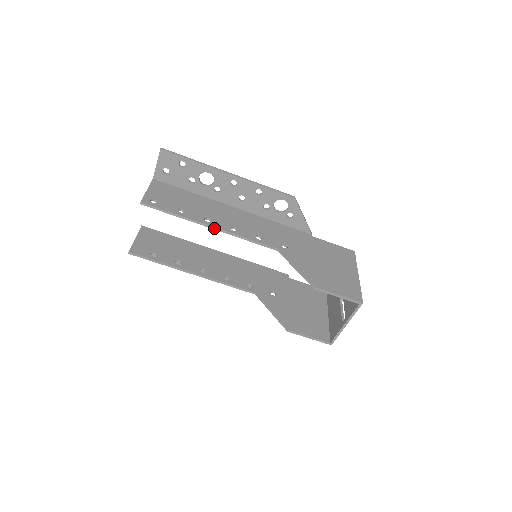
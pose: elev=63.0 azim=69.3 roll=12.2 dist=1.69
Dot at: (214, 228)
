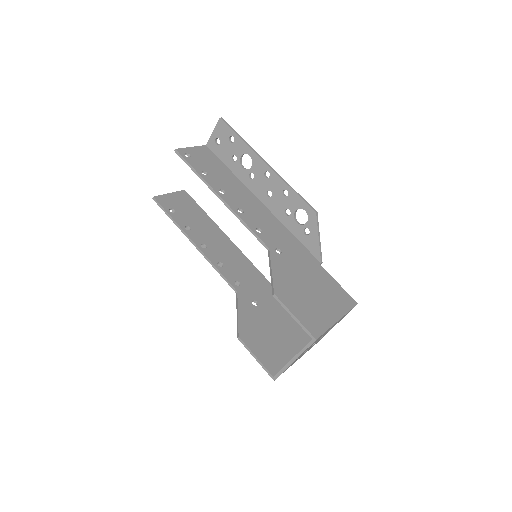
Dot at: (222, 200)
